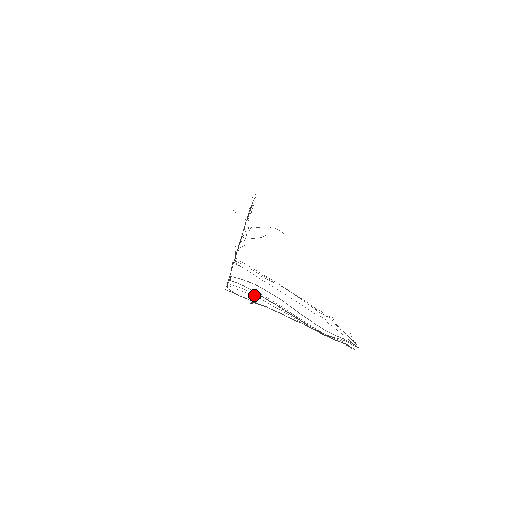
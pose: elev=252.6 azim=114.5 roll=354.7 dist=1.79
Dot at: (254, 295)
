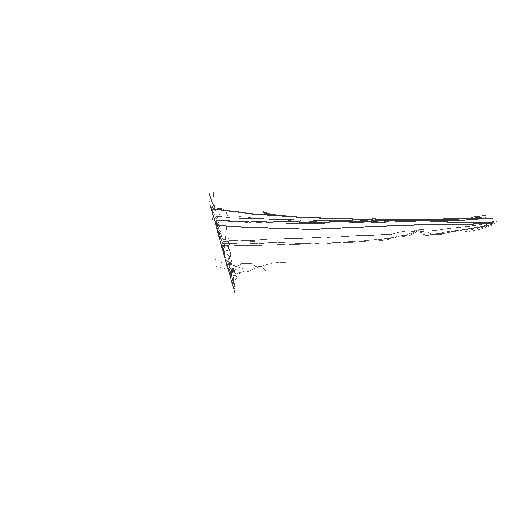
Dot at: occluded
